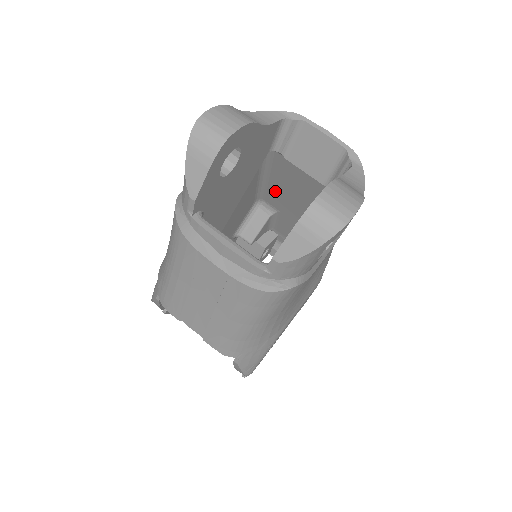
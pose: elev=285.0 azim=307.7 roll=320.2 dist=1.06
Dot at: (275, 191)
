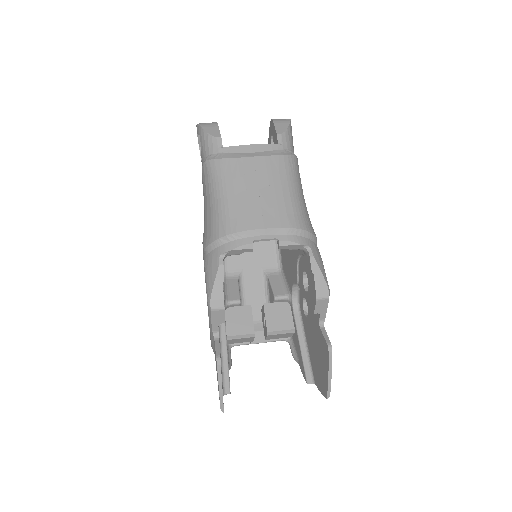
Dot at: occluded
